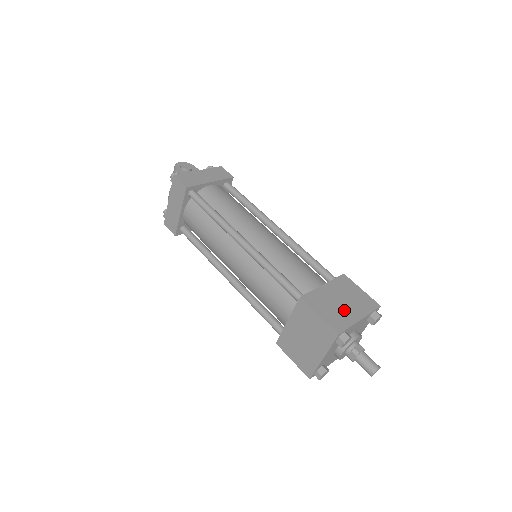
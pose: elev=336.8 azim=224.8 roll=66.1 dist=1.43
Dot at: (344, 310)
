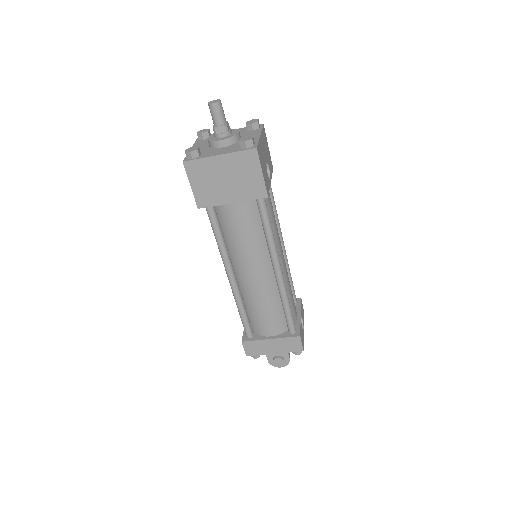
Dot at: occluded
